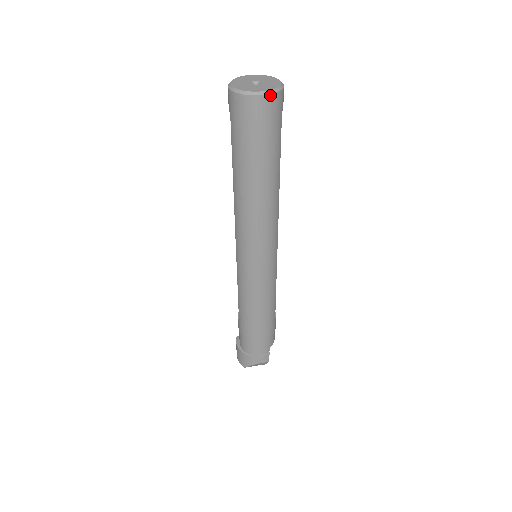
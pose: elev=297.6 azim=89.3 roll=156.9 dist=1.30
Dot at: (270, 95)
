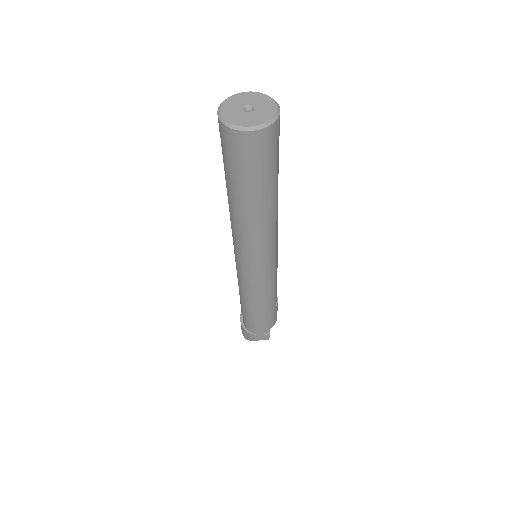
Dot at: (260, 130)
